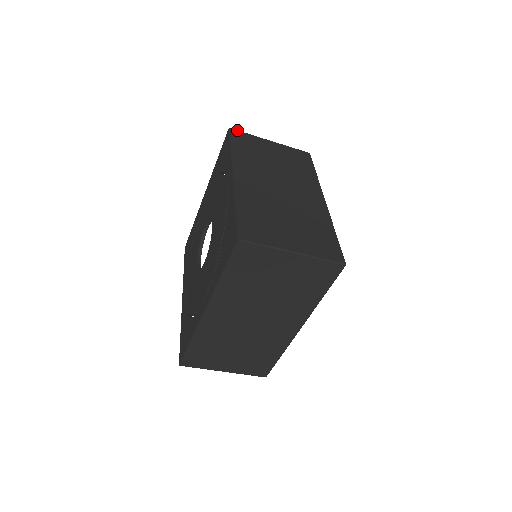
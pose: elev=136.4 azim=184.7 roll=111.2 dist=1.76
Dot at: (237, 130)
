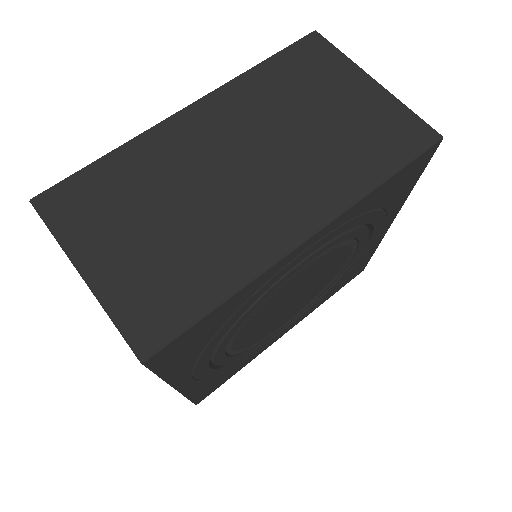
Dot at: (326, 39)
